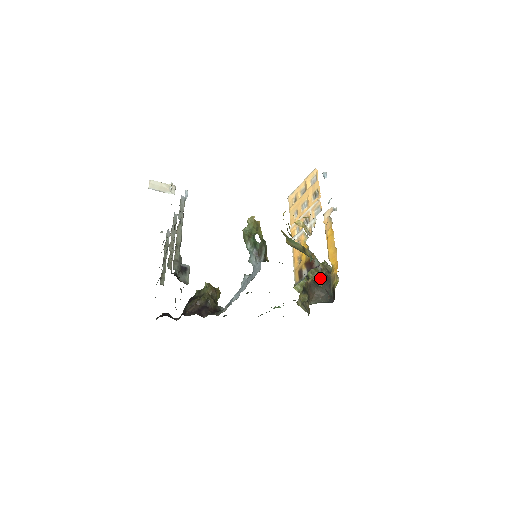
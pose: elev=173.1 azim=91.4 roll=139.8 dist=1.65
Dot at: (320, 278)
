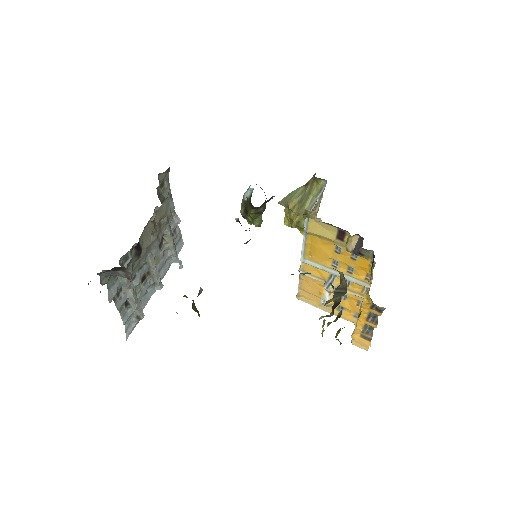
Dot at: occluded
